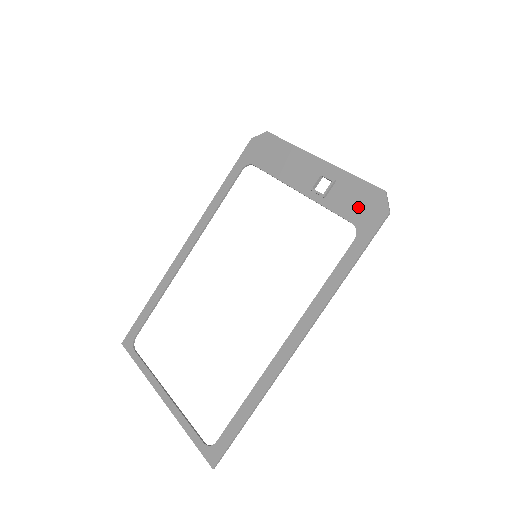
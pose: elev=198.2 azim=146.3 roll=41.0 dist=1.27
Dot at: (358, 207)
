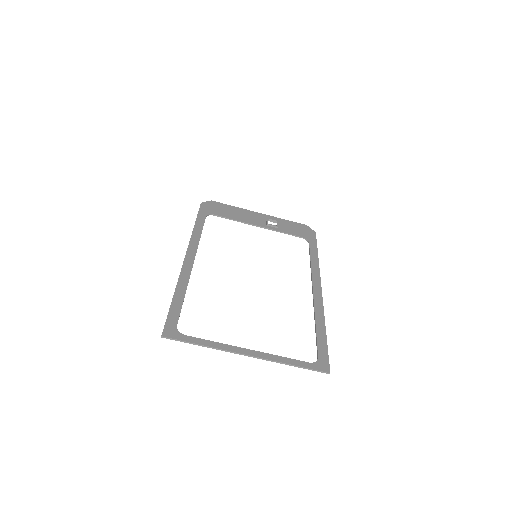
Dot at: (299, 231)
